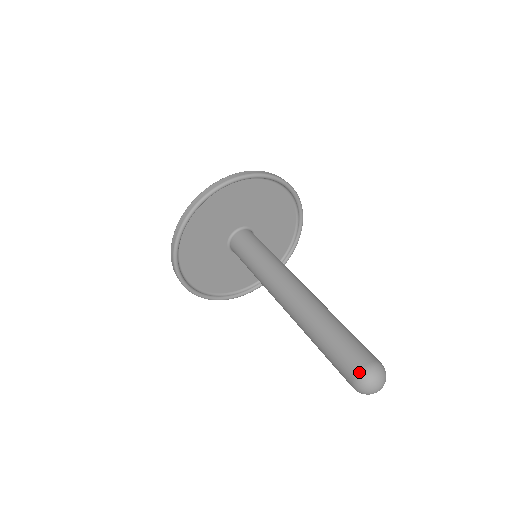
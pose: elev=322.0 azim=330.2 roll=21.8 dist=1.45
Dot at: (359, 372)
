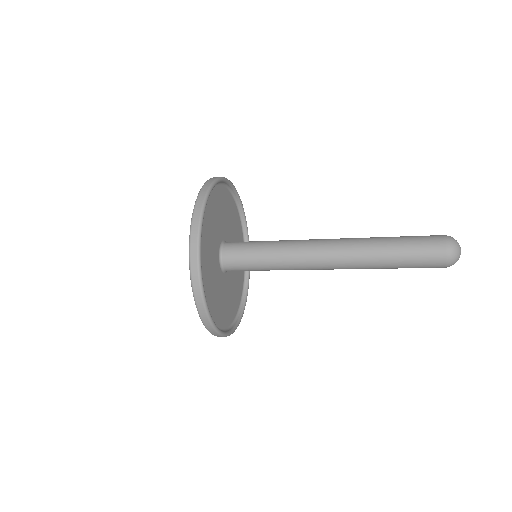
Dot at: (444, 235)
